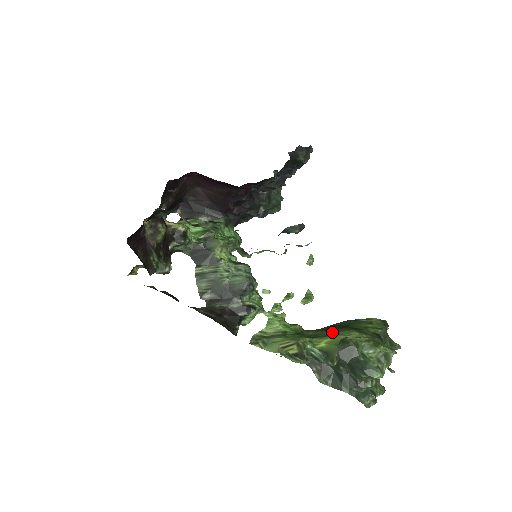
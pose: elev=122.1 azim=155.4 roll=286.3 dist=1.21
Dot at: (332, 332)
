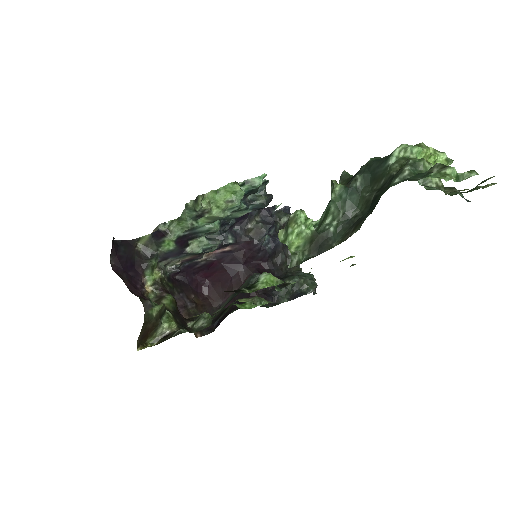
Dot at: occluded
